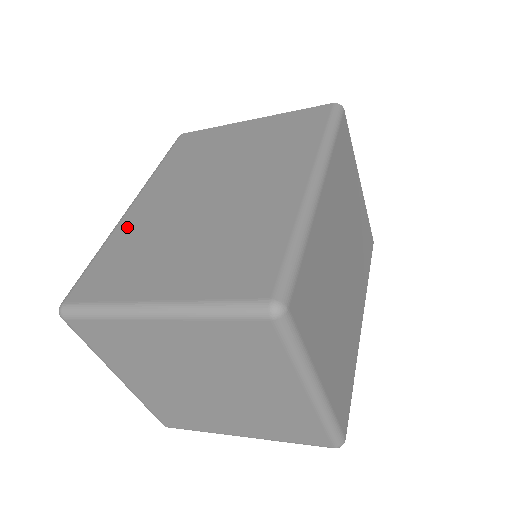
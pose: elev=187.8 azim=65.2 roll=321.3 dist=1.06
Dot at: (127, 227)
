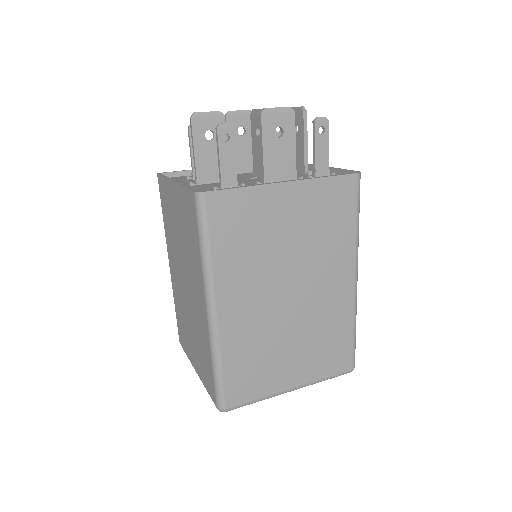
Dot at: (231, 339)
